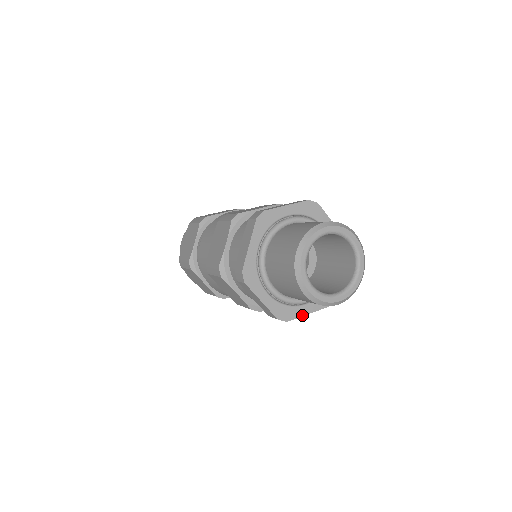
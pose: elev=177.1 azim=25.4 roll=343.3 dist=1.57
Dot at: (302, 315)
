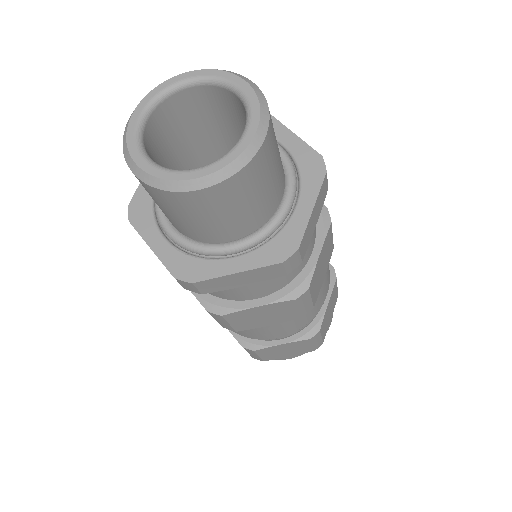
Dot at: (306, 221)
